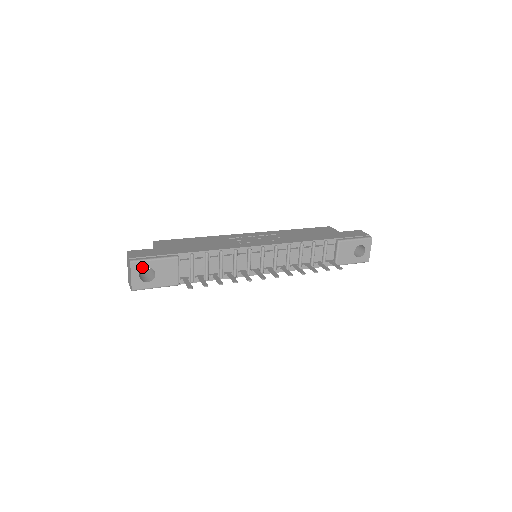
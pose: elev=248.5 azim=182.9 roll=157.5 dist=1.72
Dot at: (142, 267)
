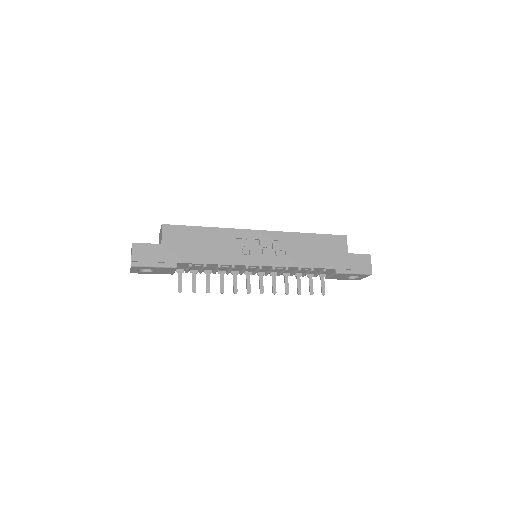
Dot at: (142, 268)
